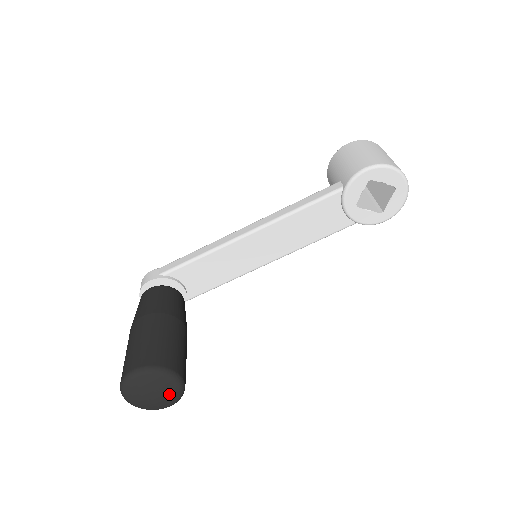
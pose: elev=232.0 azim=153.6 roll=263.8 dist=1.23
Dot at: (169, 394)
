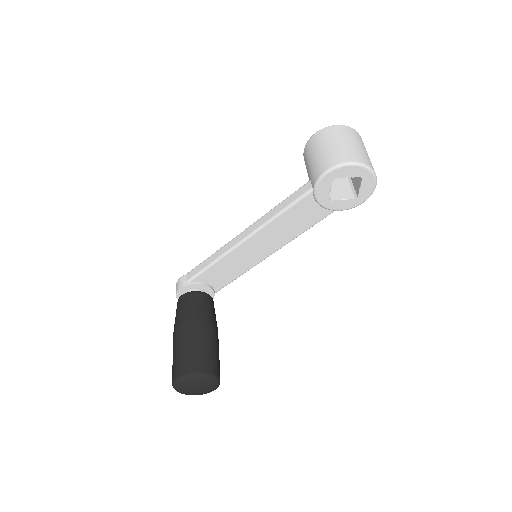
Dot at: (208, 386)
